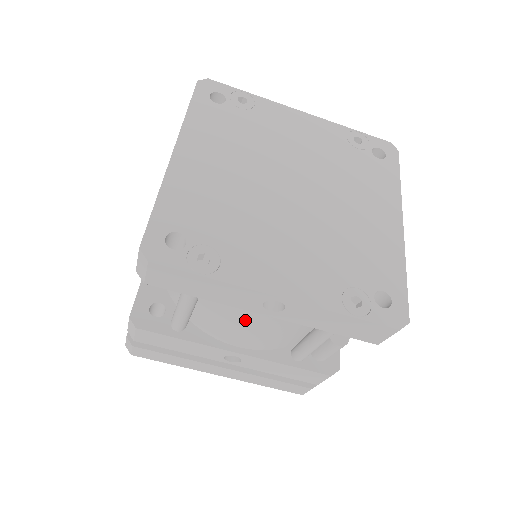
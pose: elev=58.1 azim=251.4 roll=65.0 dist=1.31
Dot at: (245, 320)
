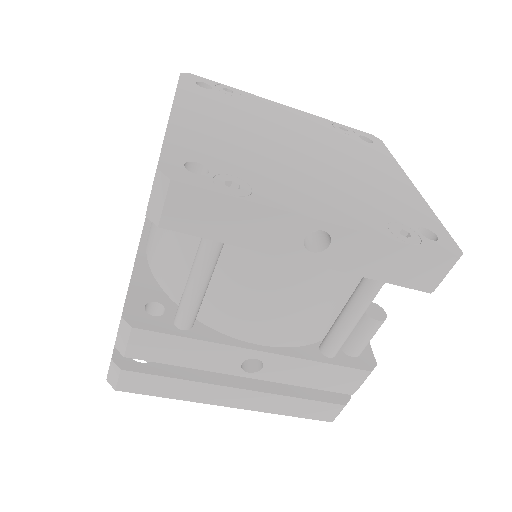
Dot at: (274, 287)
